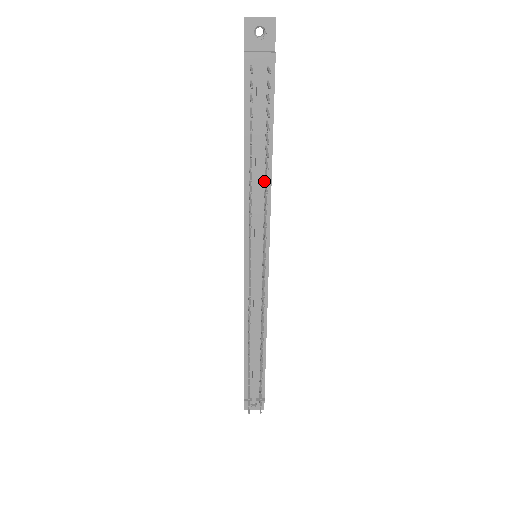
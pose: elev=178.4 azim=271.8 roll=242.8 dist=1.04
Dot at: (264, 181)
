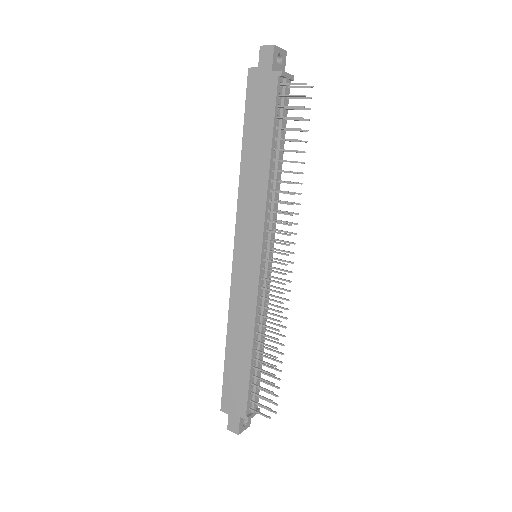
Dot at: (278, 180)
